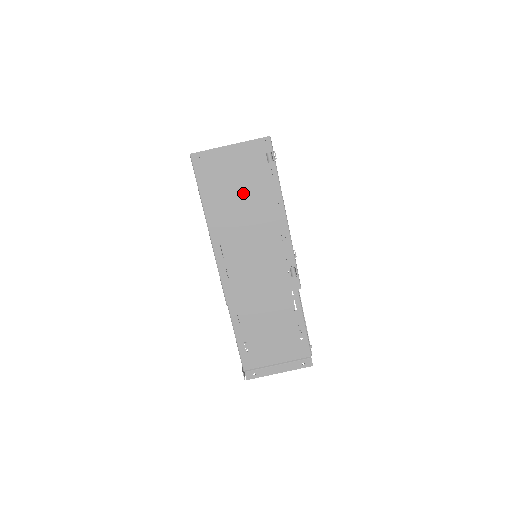
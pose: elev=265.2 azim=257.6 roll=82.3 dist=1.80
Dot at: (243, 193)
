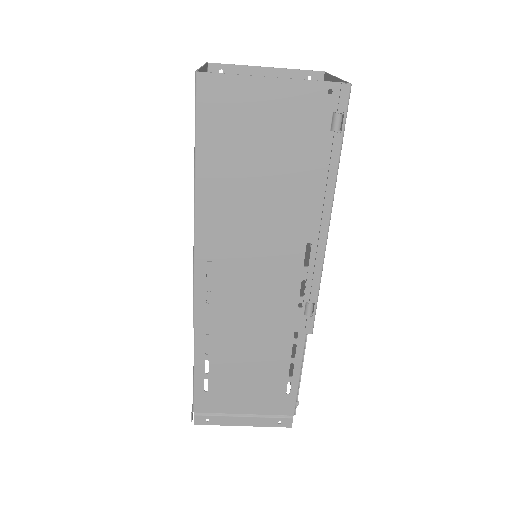
Dot at: (271, 170)
